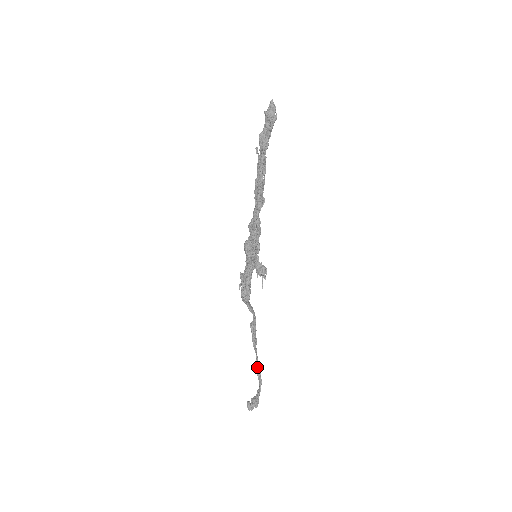
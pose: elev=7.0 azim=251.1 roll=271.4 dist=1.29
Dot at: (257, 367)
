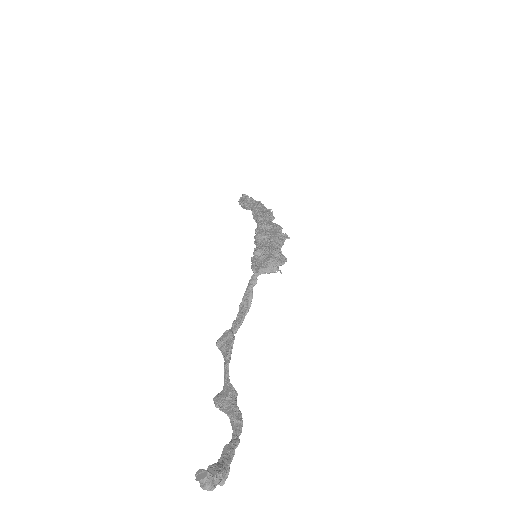
Dot at: (234, 395)
